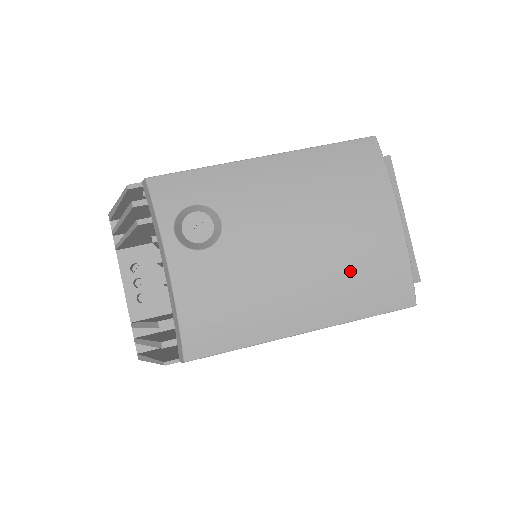
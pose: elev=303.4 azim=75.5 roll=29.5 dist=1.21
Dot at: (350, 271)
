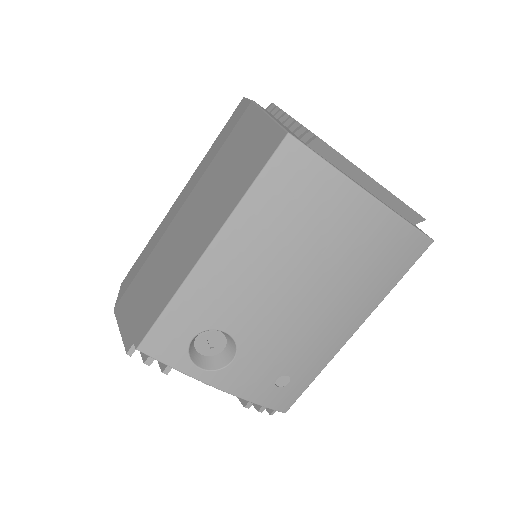
Dot at: (359, 274)
